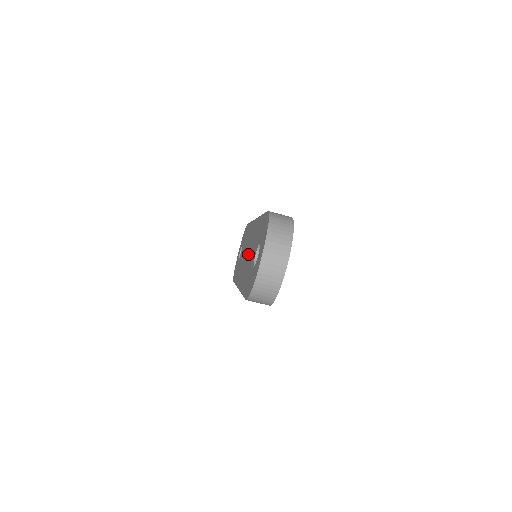
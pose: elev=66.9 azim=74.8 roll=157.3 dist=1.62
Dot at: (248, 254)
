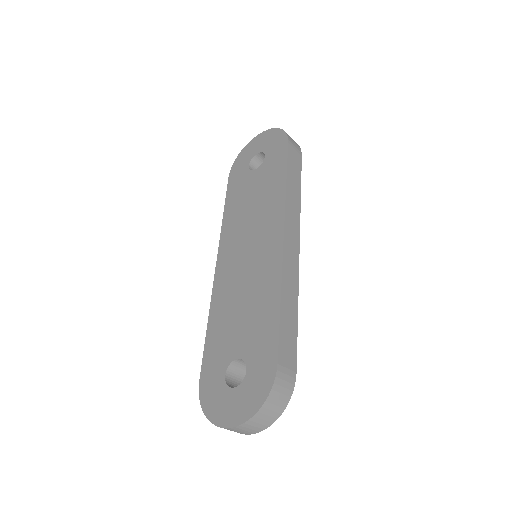
Dot at: (245, 275)
